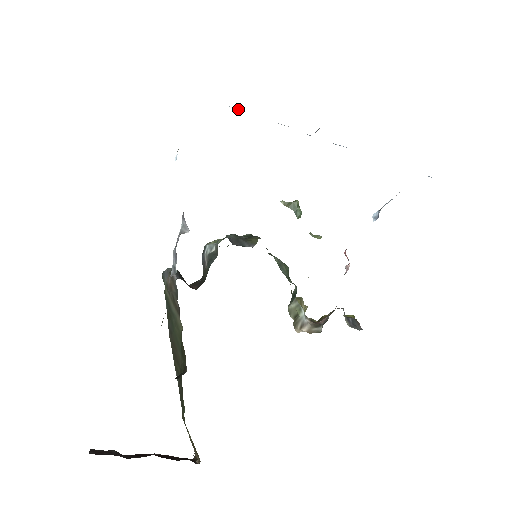
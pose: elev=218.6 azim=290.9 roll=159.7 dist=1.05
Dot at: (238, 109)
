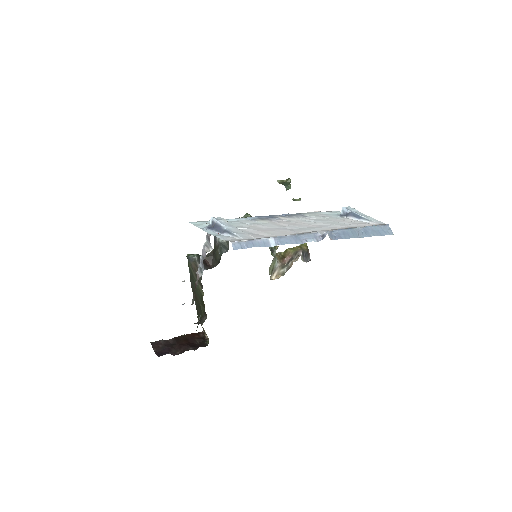
Dot at: (272, 239)
